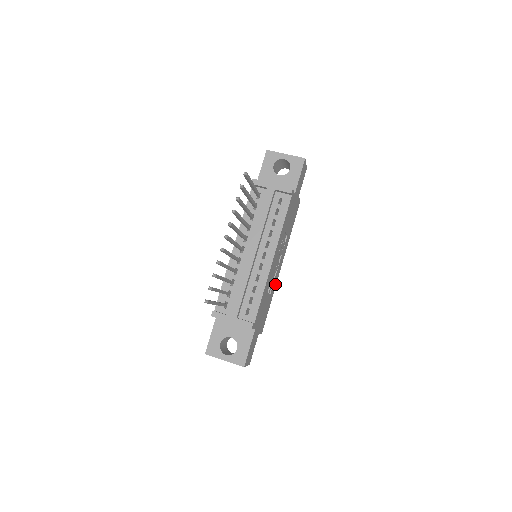
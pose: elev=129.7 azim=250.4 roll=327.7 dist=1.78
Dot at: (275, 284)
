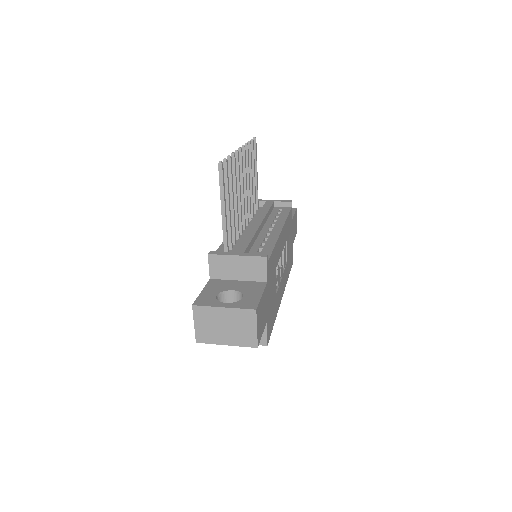
Dot at: (278, 303)
